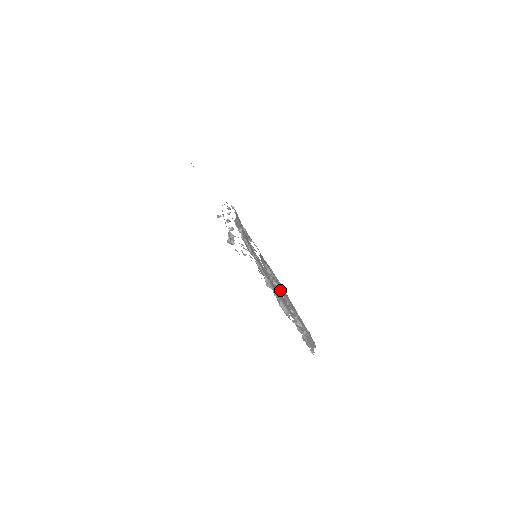
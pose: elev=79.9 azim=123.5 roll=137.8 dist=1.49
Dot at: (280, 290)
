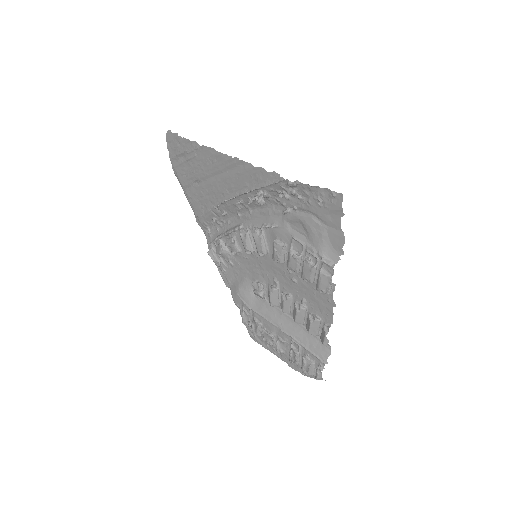
Dot at: (284, 293)
